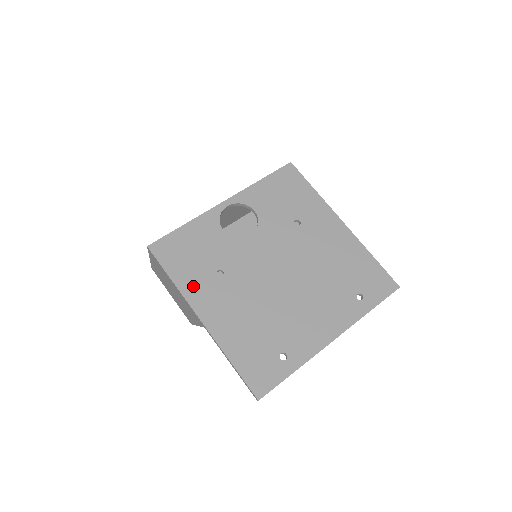
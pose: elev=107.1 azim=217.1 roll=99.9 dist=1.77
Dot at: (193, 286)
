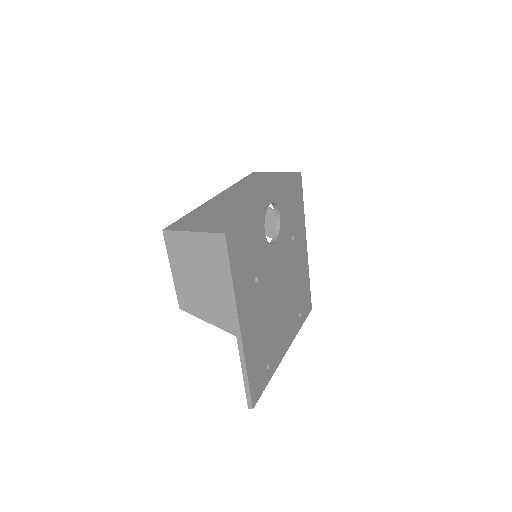
Dot at: (242, 291)
